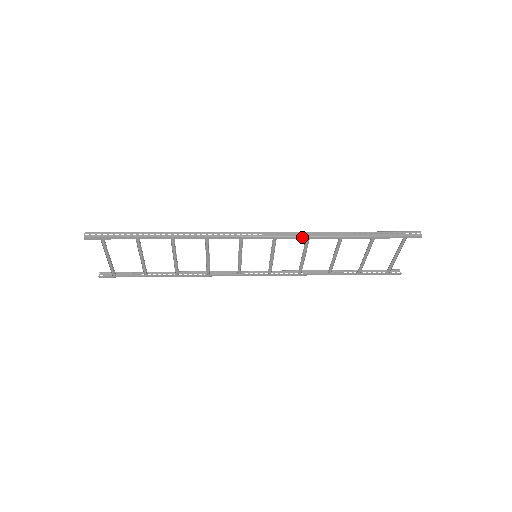
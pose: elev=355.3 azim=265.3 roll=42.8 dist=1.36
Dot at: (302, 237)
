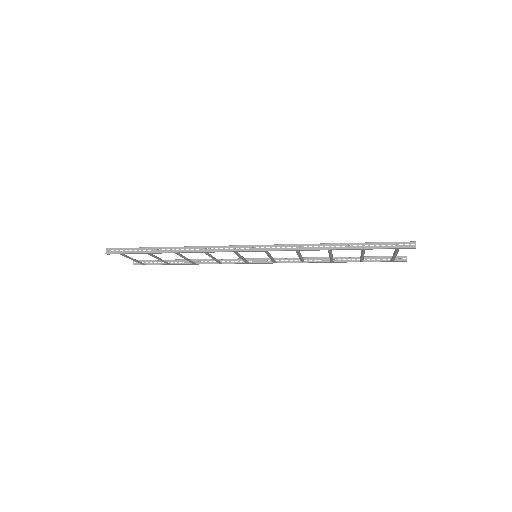
Dot at: (291, 250)
